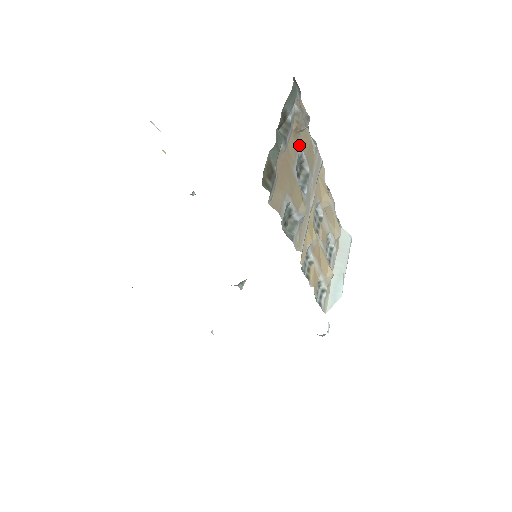
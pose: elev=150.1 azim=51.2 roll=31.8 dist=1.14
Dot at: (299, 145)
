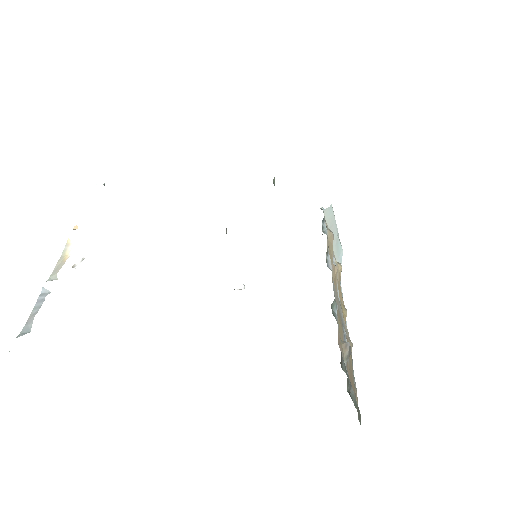
Dot at: occluded
